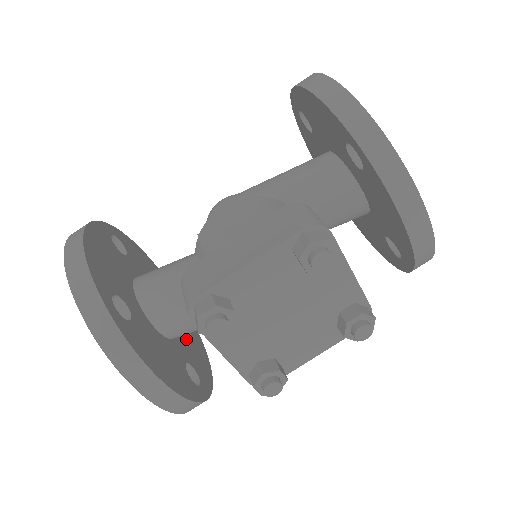
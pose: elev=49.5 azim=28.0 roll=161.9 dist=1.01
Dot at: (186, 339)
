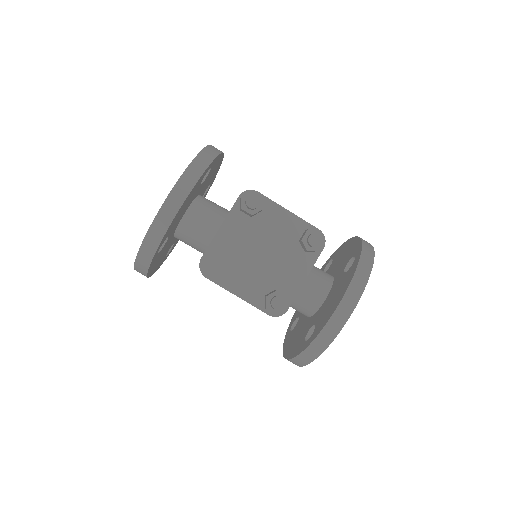
Dot at: (166, 249)
